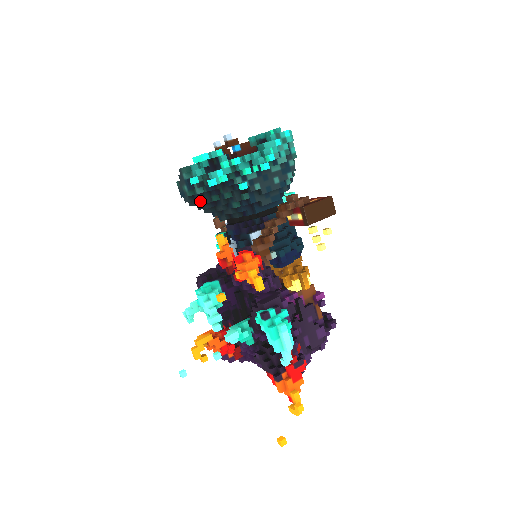
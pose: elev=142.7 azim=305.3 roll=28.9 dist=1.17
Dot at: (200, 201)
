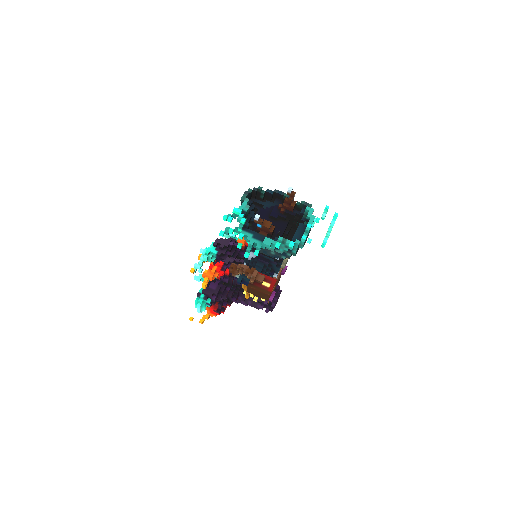
Dot at: occluded
